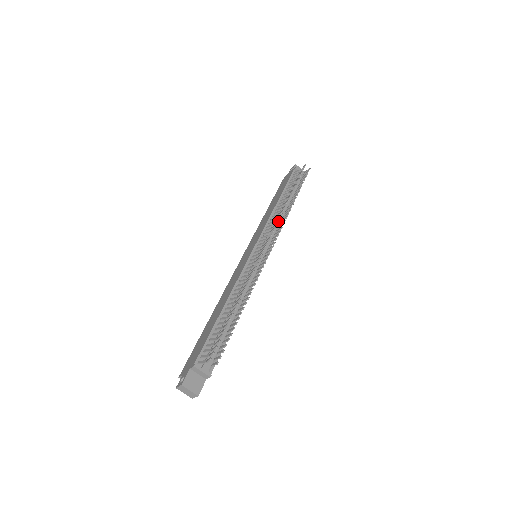
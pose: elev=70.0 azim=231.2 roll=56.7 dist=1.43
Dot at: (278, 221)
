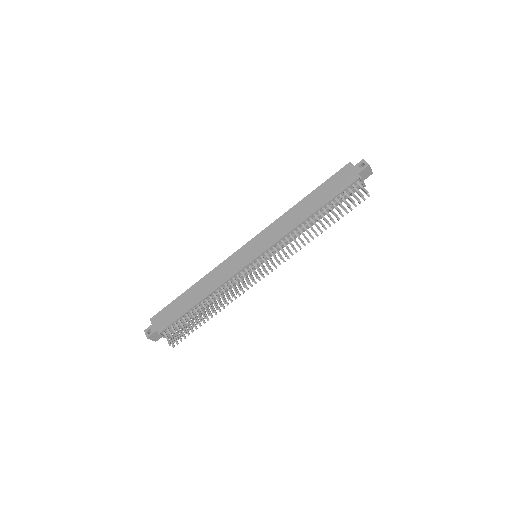
Dot at: (297, 233)
